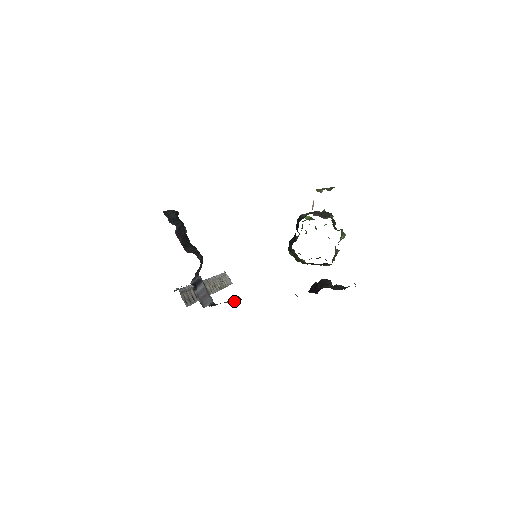
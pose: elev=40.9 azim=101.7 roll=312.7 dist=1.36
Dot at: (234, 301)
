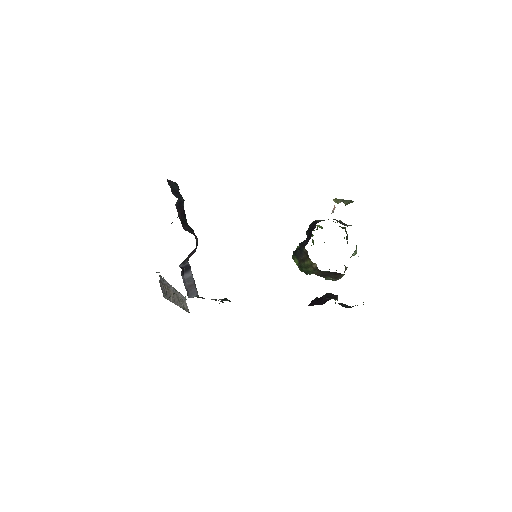
Dot at: (222, 300)
